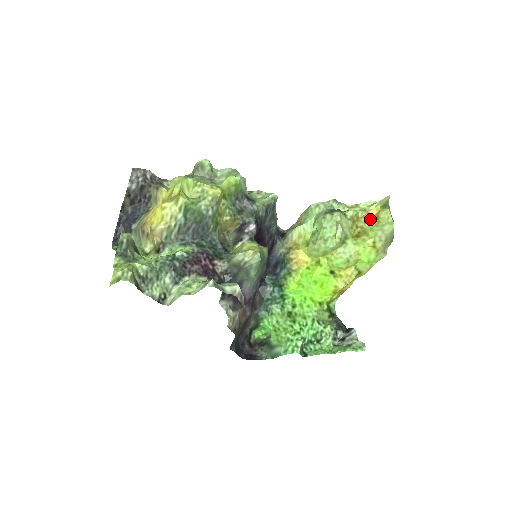
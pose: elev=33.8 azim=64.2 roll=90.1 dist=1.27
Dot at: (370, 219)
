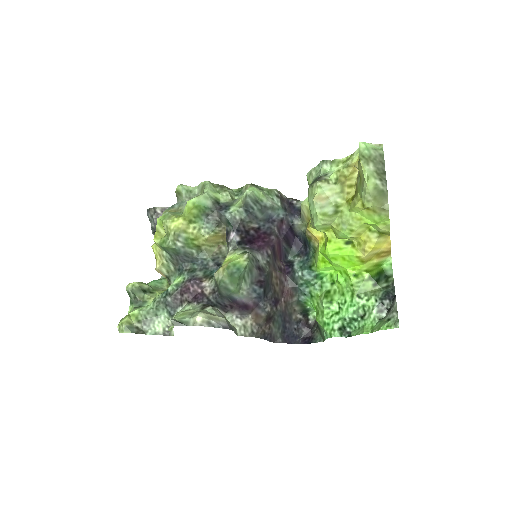
Dot at: (358, 174)
